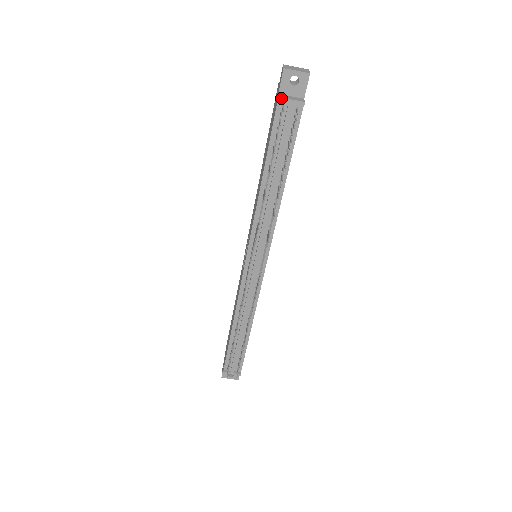
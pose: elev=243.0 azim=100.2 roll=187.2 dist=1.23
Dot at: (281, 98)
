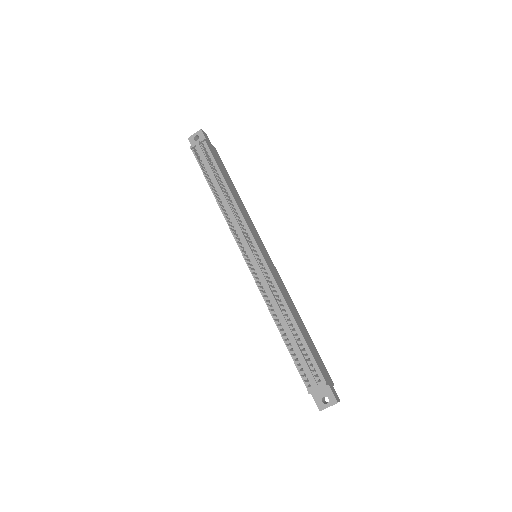
Dot at: occluded
